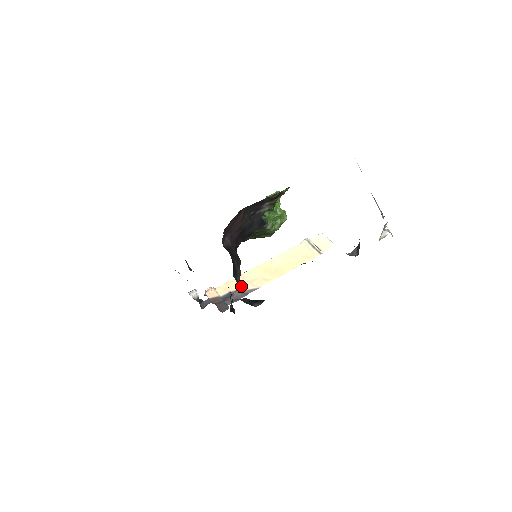
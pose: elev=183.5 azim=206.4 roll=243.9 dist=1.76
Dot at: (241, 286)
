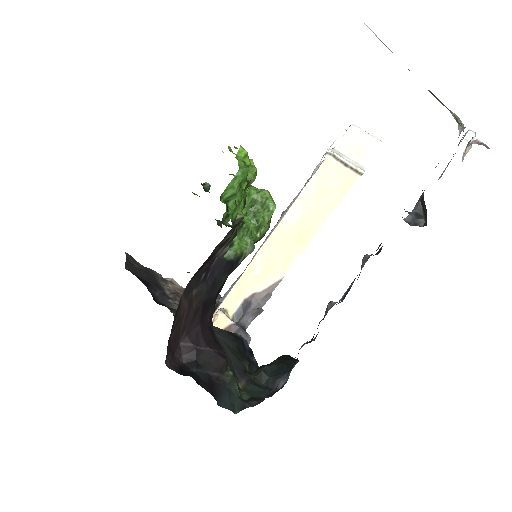
Dot at: (257, 284)
